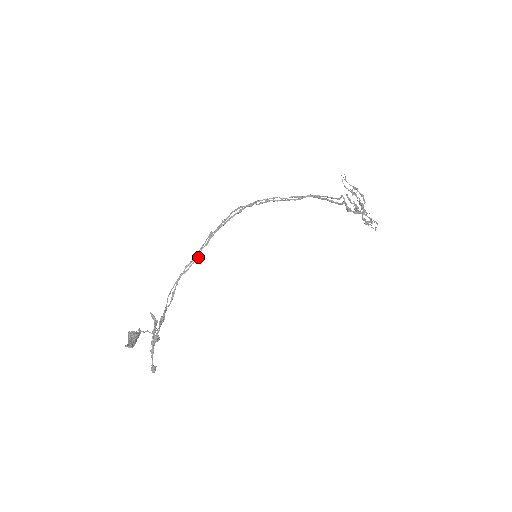
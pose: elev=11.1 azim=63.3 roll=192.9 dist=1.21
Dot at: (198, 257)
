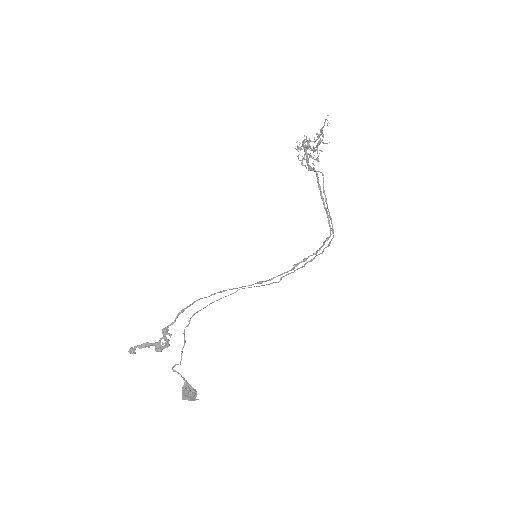
Dot at: occluded
